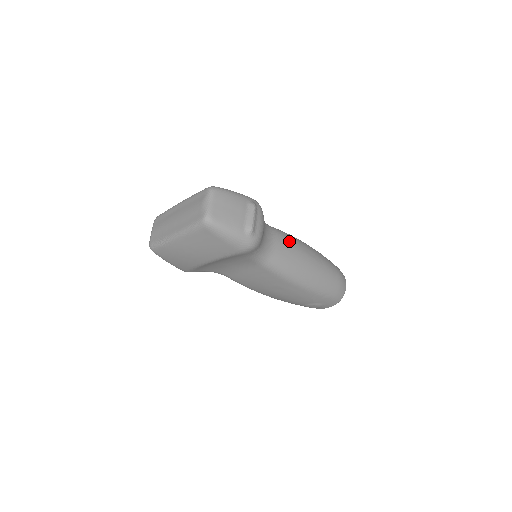
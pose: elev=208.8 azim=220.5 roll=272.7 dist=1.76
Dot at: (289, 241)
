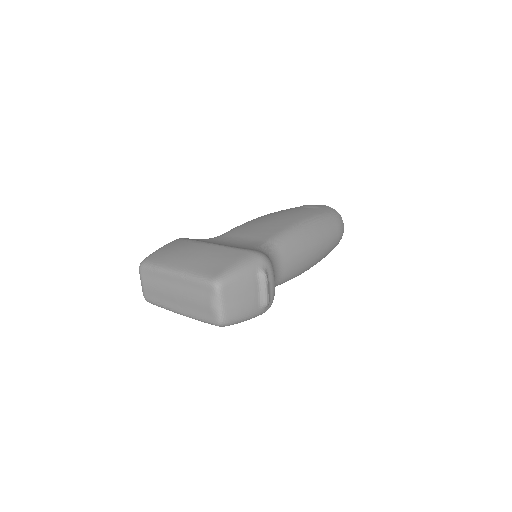
Dot at: (294, 250)
